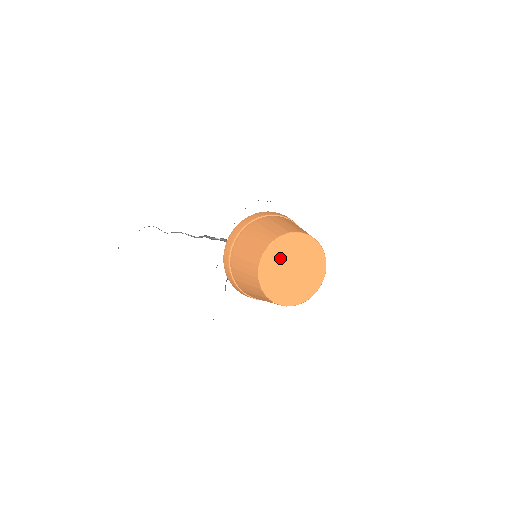
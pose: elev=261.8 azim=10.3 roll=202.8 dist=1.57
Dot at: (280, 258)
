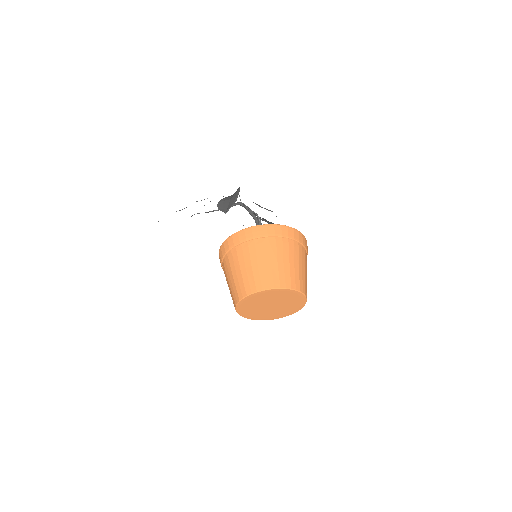
Dot at: (253, 309)
